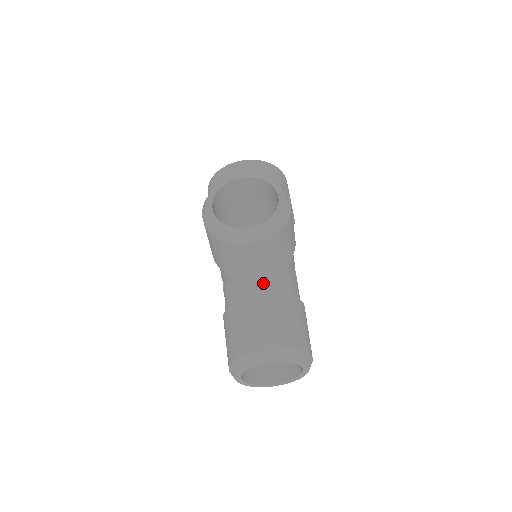
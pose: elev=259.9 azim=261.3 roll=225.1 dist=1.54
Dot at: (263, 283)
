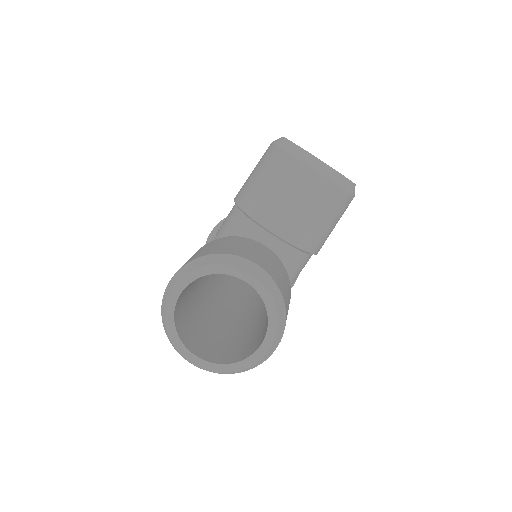
Dot at: occluded
